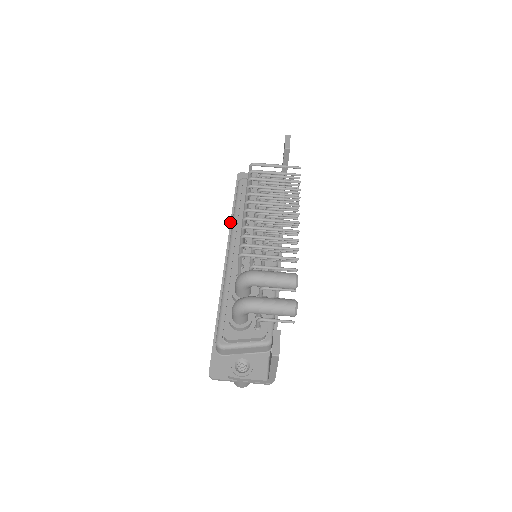
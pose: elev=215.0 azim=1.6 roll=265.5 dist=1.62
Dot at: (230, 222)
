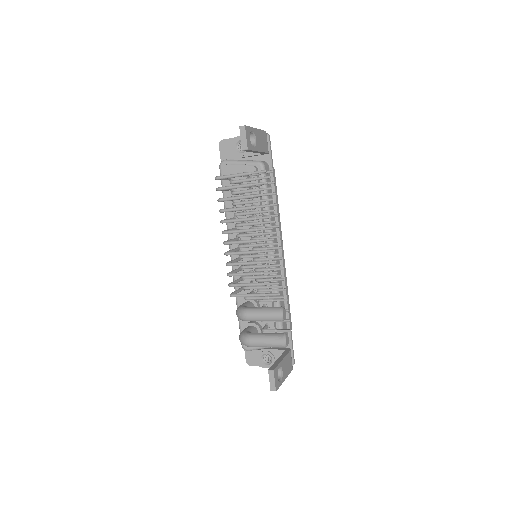
Dot at: occluded
